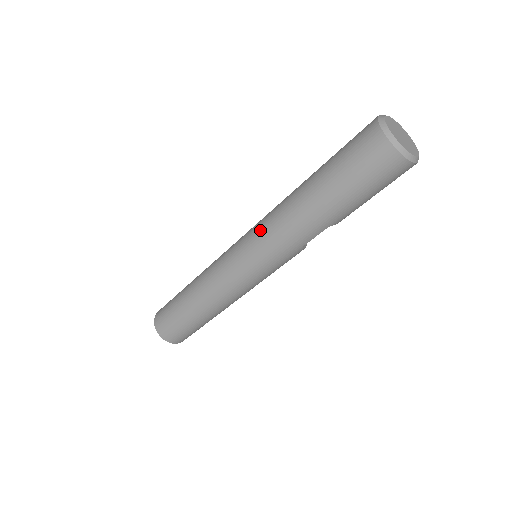
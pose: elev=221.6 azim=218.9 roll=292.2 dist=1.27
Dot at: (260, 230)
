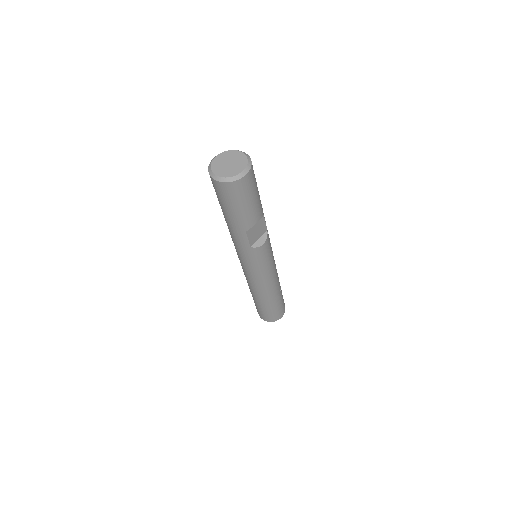
Dot at: occluded
